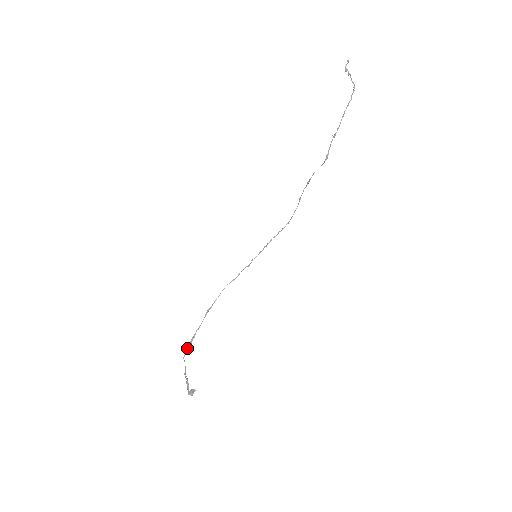
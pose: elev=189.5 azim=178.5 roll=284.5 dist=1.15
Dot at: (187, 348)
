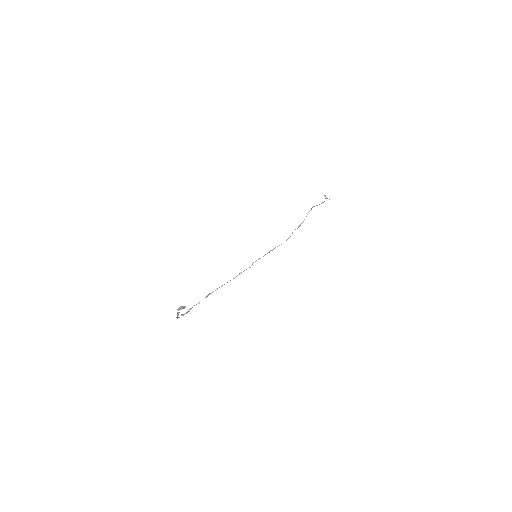
Dot at: (183, 314)
